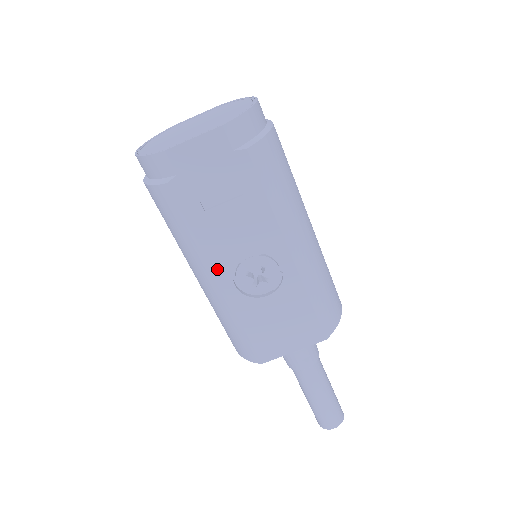
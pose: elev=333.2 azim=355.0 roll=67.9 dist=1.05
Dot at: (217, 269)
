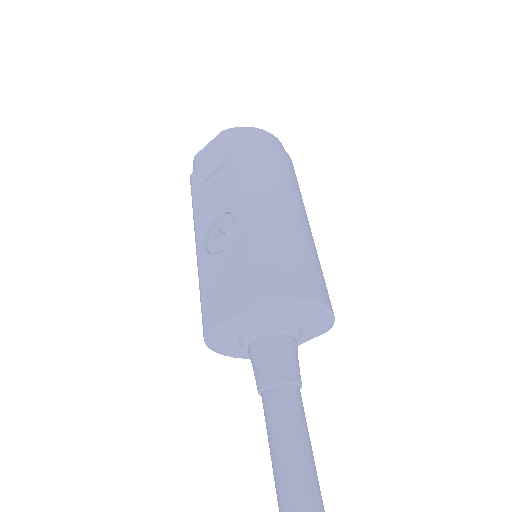
Dot at: (198, 232)
